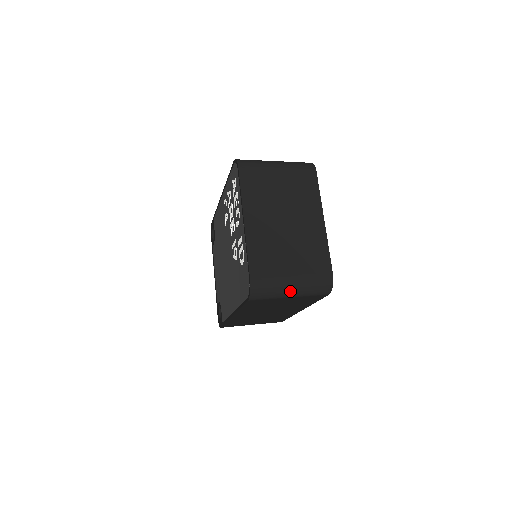
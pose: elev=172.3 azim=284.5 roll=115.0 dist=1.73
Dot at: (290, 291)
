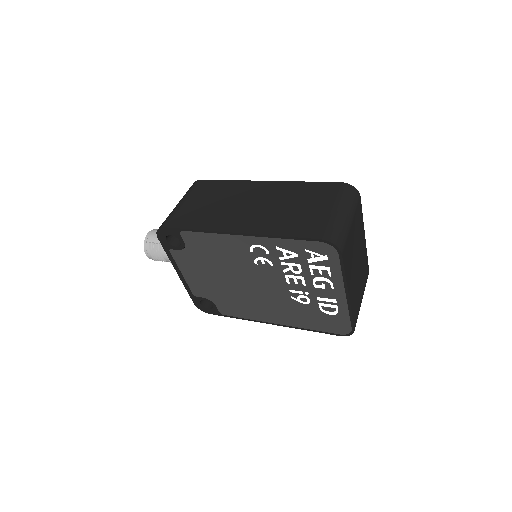
Dot at: occluded
